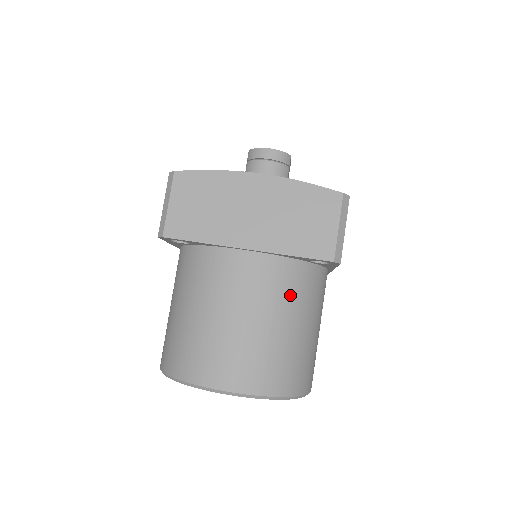
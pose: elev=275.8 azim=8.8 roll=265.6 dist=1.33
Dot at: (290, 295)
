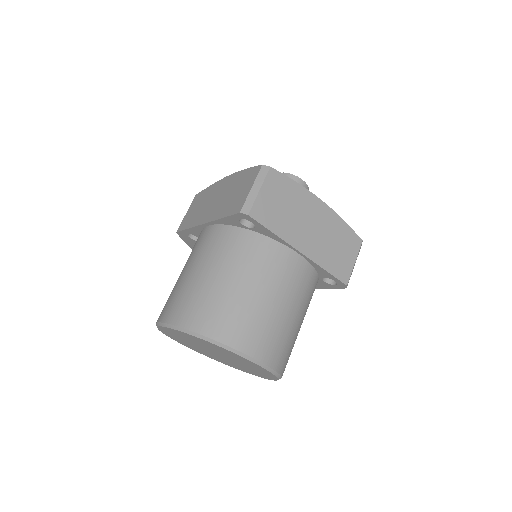
Dot at: (307, 298)
